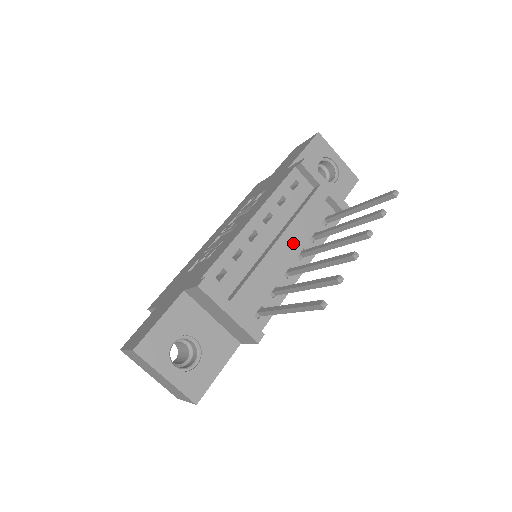
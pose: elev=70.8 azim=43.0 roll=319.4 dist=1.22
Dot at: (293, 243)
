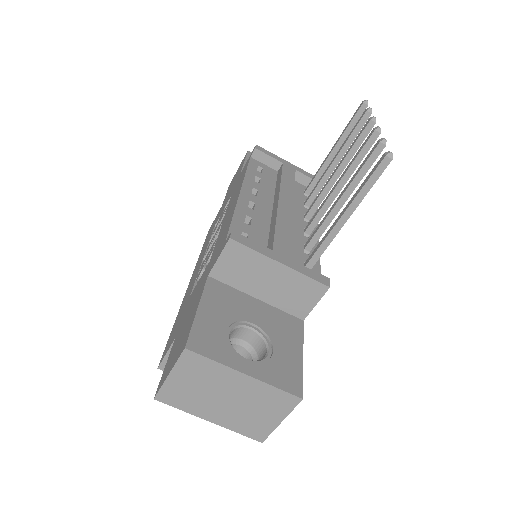
Dot at: occluded
